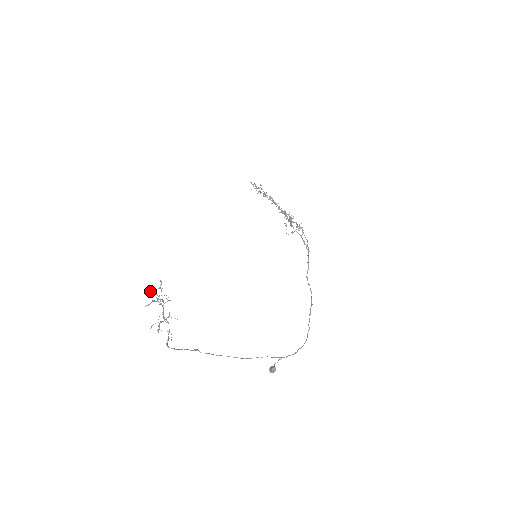
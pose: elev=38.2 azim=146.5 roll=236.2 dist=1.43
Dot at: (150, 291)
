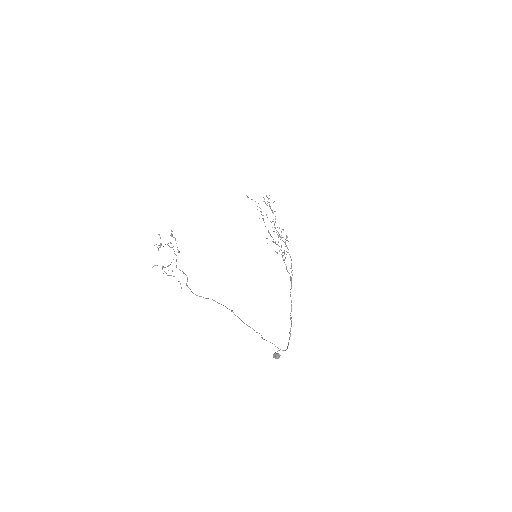
Dot at: occluded
